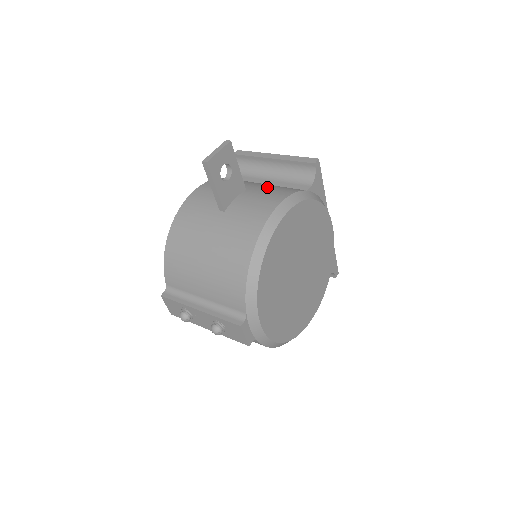
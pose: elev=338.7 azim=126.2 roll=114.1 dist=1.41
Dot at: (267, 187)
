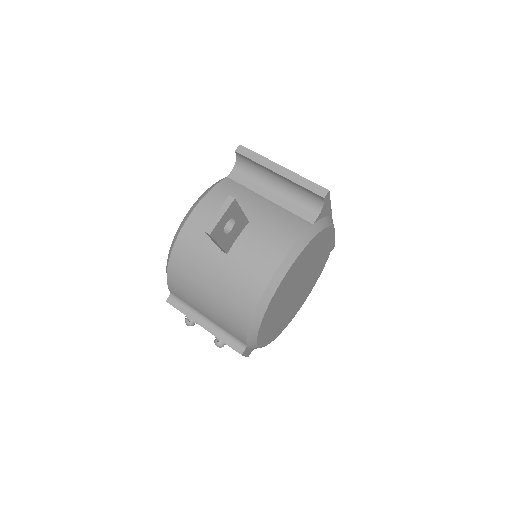
Dot at: (271, 219)
